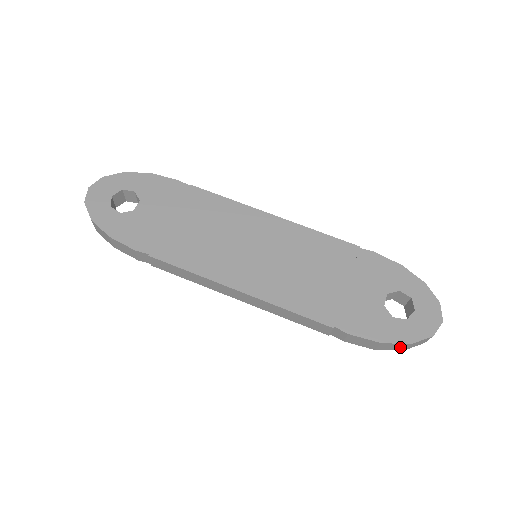
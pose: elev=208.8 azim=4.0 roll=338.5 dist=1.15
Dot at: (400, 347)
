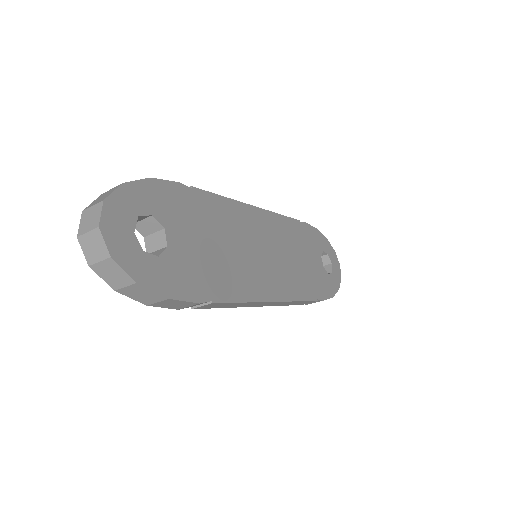
Dot at: occluded
